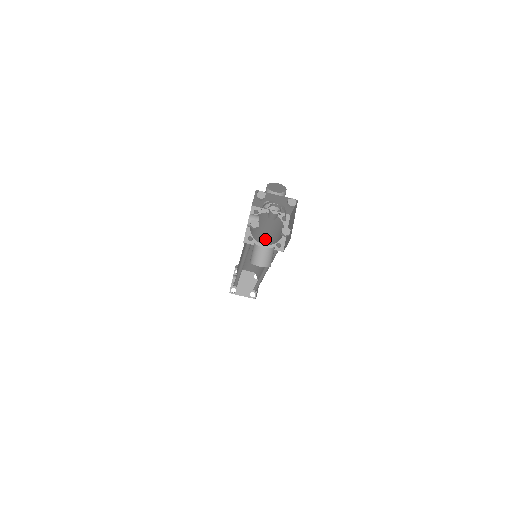
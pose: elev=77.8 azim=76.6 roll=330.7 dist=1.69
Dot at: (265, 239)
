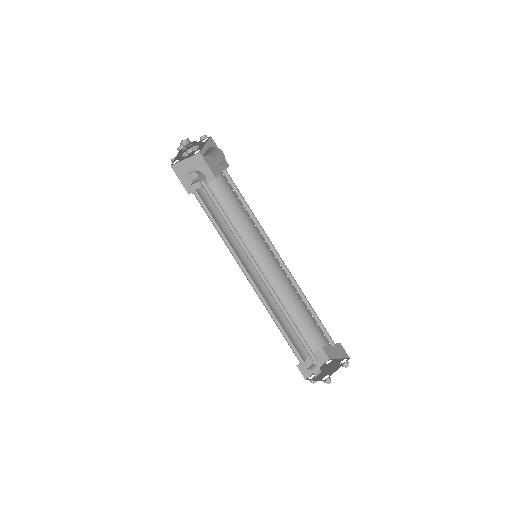
Dot at: (244, 242)
